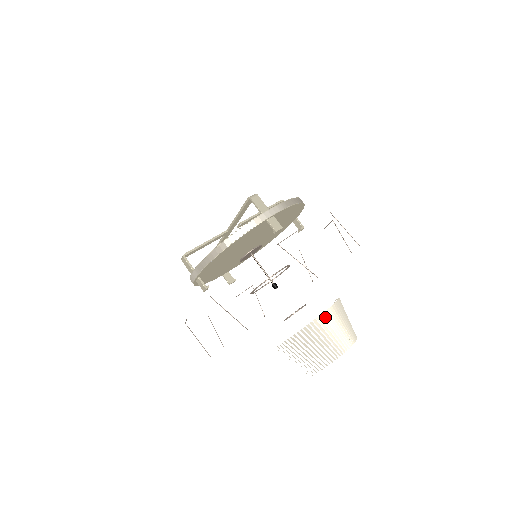
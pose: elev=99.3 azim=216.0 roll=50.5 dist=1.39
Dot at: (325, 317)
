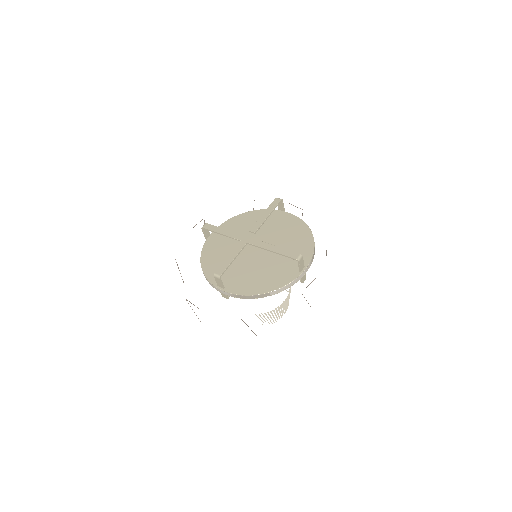
Dot at: (285, 300)
